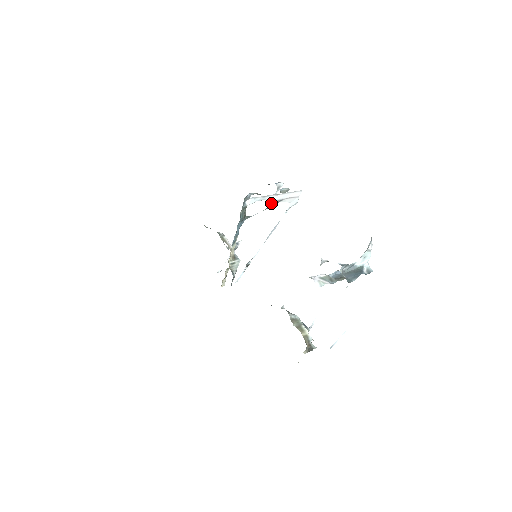
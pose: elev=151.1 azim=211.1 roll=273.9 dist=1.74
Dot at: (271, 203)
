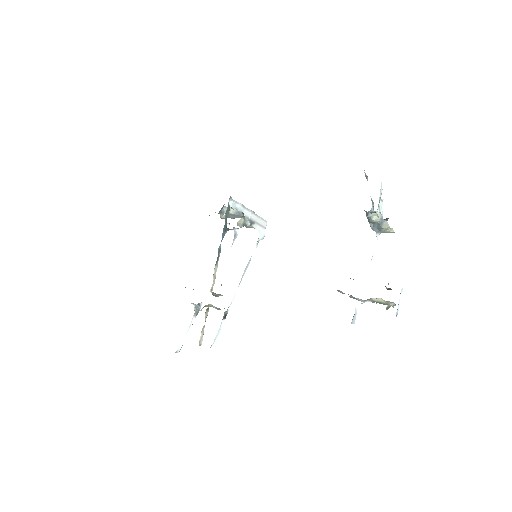
Dot at: (246, 221)
